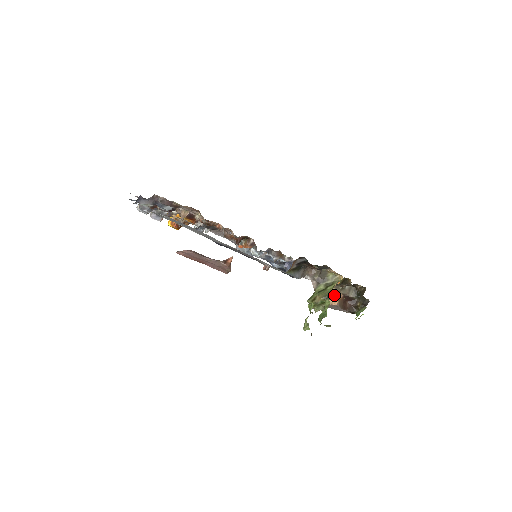
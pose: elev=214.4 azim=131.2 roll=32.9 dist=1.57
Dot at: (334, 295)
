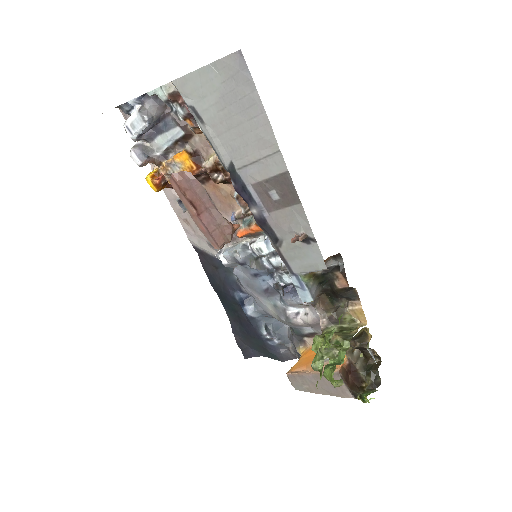
Dot at: occluded
